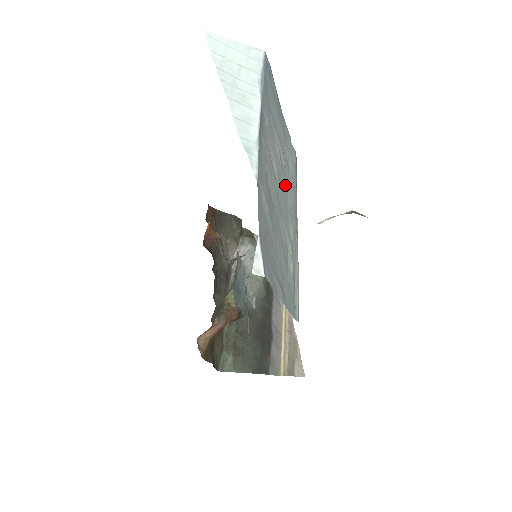
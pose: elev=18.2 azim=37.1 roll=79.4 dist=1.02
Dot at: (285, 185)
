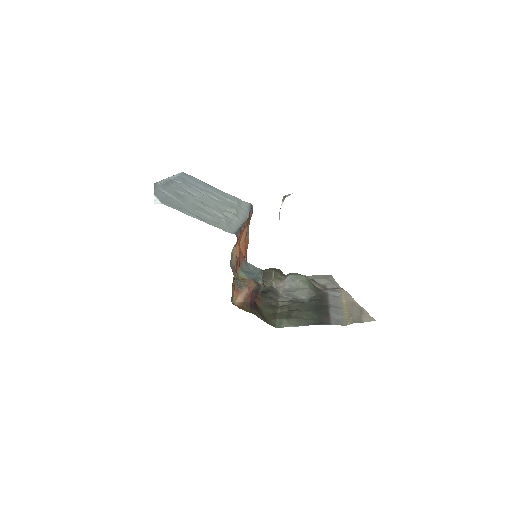
Dot at: (218, 204)
